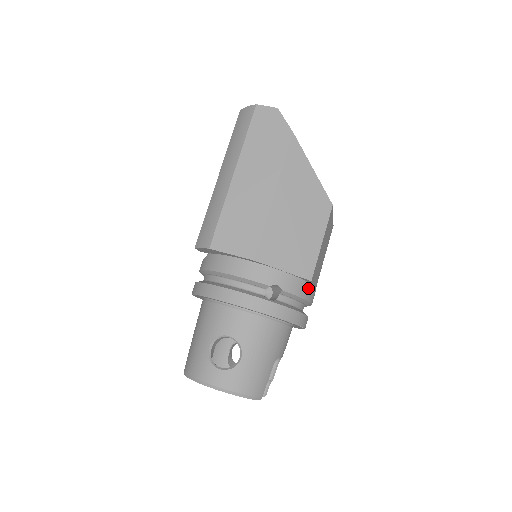
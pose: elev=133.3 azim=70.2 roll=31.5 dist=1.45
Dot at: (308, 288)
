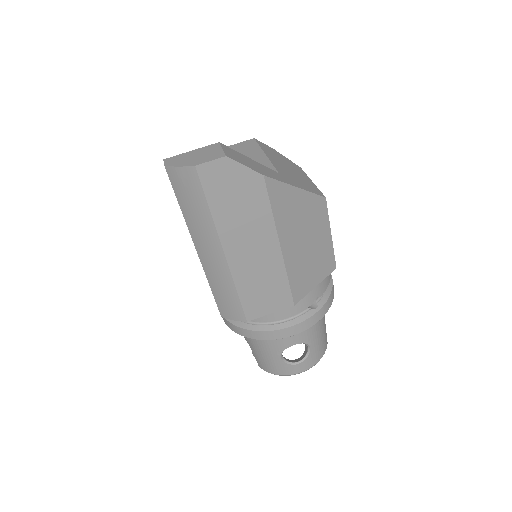
Dot at: occluded
